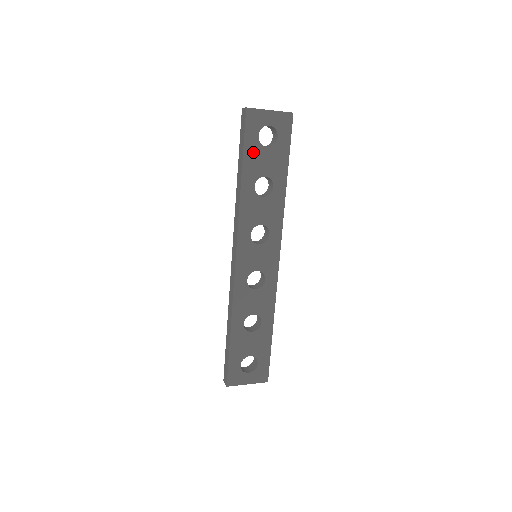
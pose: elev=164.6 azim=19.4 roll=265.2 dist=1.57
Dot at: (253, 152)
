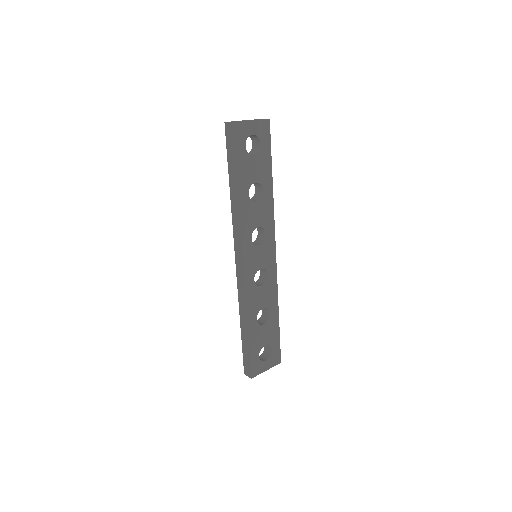
Dot at: (243, 162)
